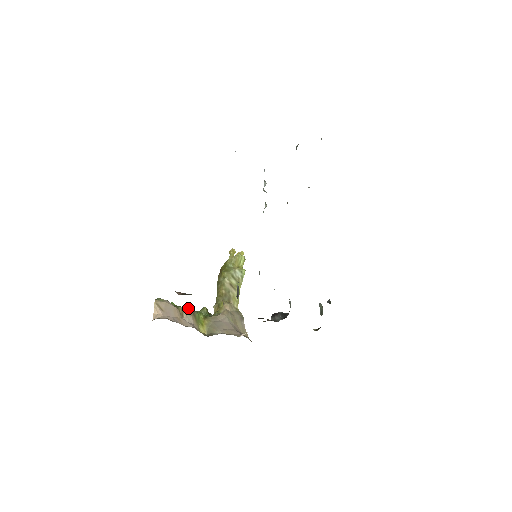
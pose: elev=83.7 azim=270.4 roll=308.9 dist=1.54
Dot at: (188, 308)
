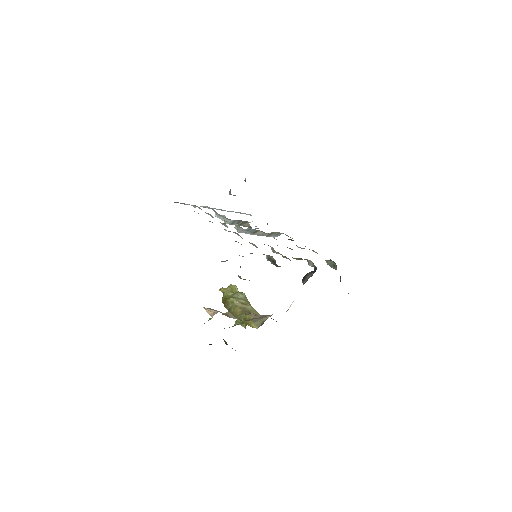
Dot at: (229, 312)
